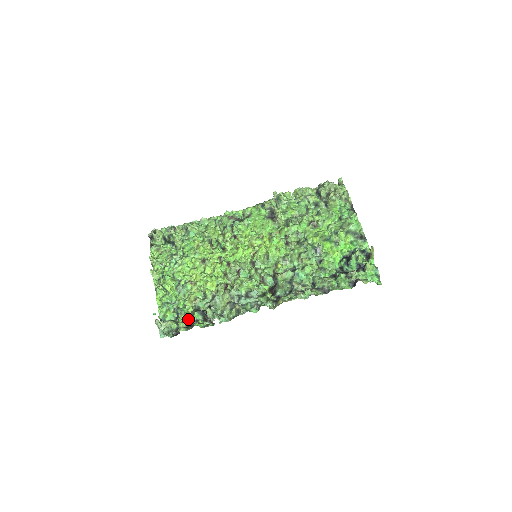
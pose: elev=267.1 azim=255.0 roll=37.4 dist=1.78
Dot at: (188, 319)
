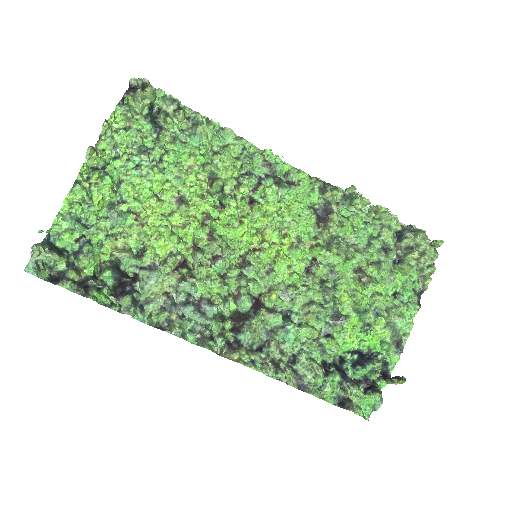
Dot at: (91, 269)
